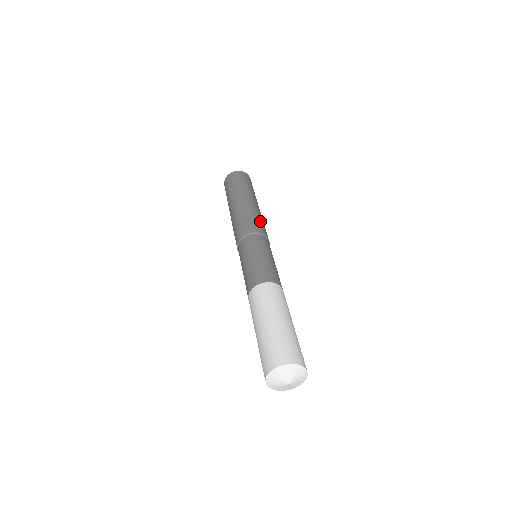
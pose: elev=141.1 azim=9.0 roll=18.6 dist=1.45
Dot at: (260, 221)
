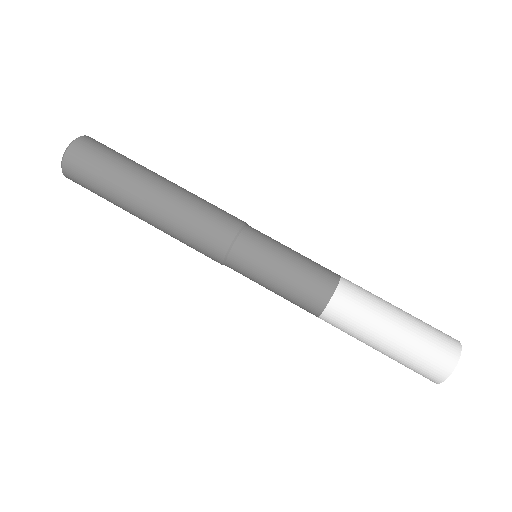
Dot at: (216, 206)
